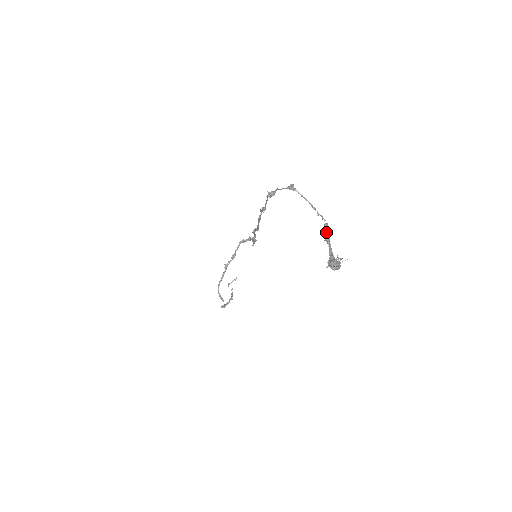
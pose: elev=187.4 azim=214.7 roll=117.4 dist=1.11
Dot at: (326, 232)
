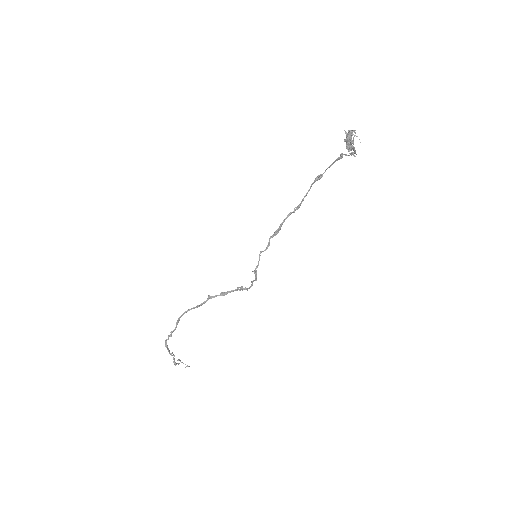
Dot at: occluded
